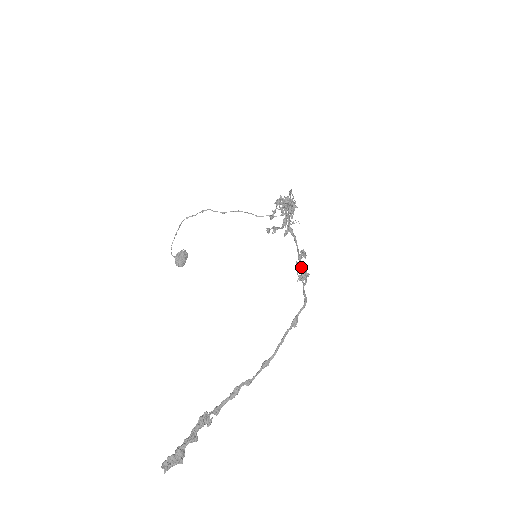
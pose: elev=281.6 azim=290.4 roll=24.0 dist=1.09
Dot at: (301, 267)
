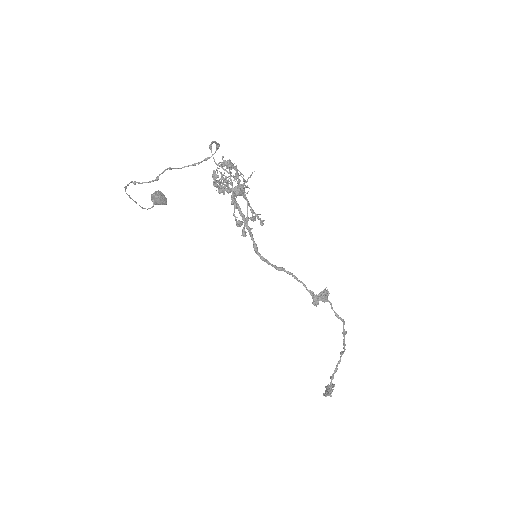
Dot at: occluded
